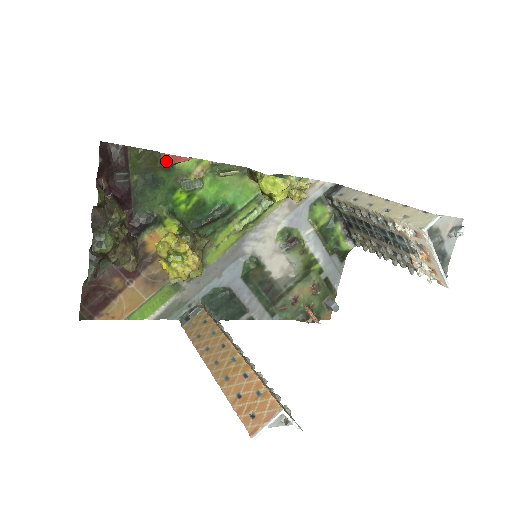
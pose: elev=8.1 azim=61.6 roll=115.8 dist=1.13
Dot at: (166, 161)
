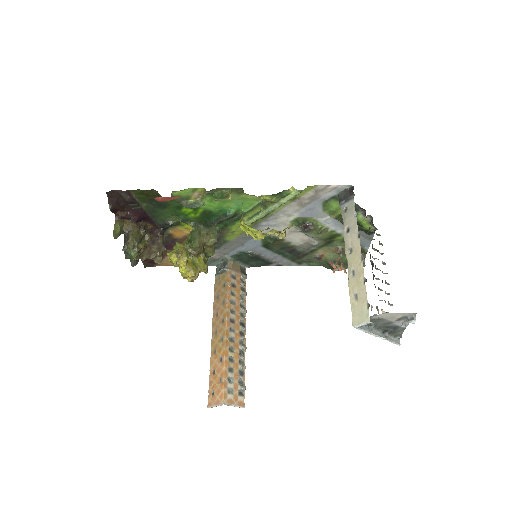
Dot at: (161, 200)
